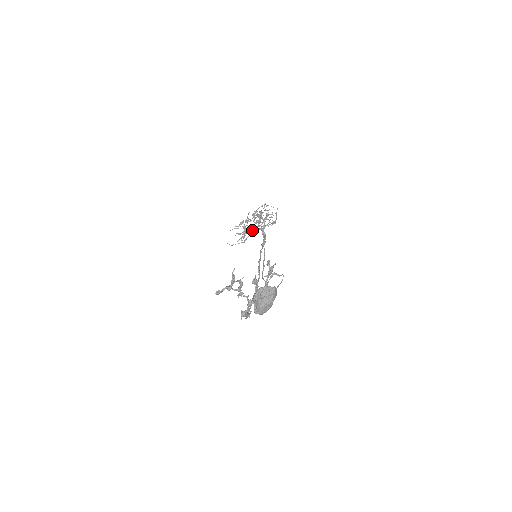
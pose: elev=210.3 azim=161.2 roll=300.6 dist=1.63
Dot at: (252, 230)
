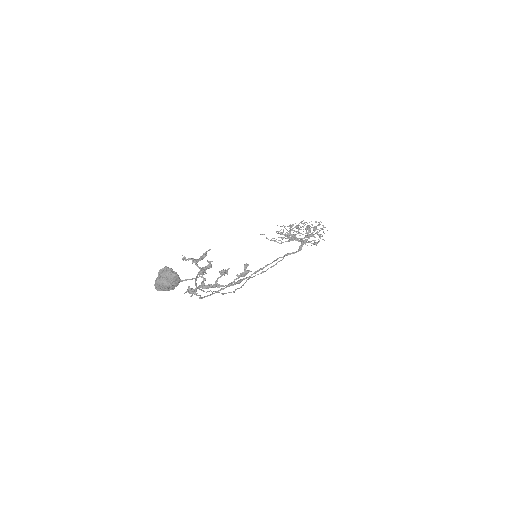
Dot at: (291, 237)
